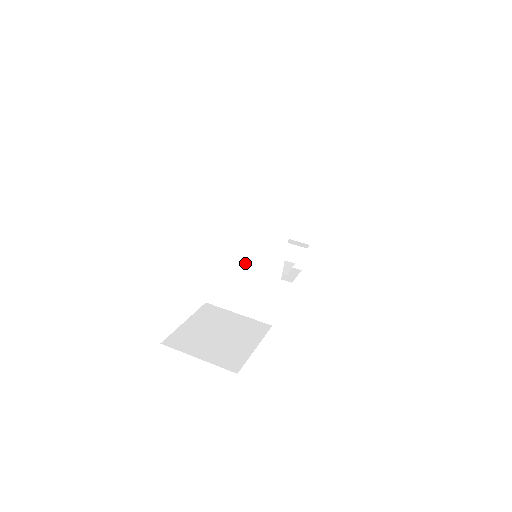
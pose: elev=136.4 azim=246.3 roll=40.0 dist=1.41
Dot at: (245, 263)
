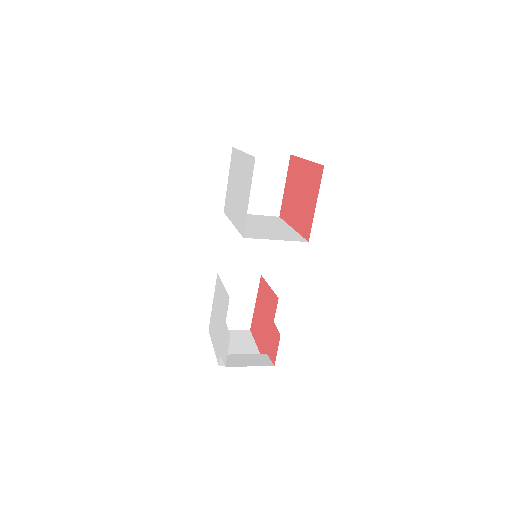
Dot at: (261, 225)
